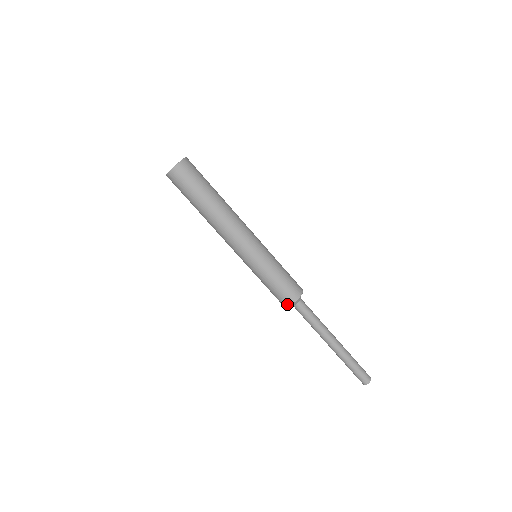
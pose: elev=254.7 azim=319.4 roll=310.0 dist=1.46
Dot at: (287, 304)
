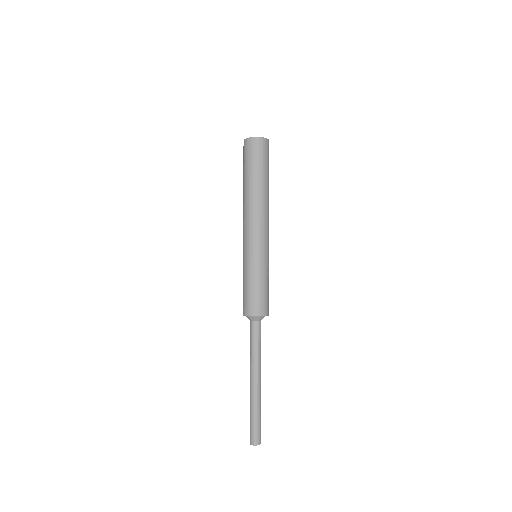
Dot at: (255, 313)
